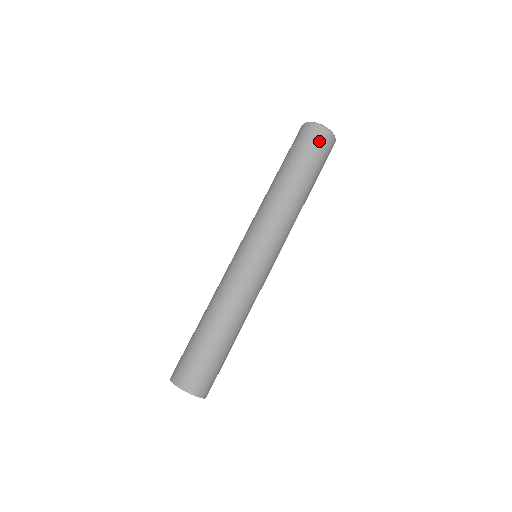
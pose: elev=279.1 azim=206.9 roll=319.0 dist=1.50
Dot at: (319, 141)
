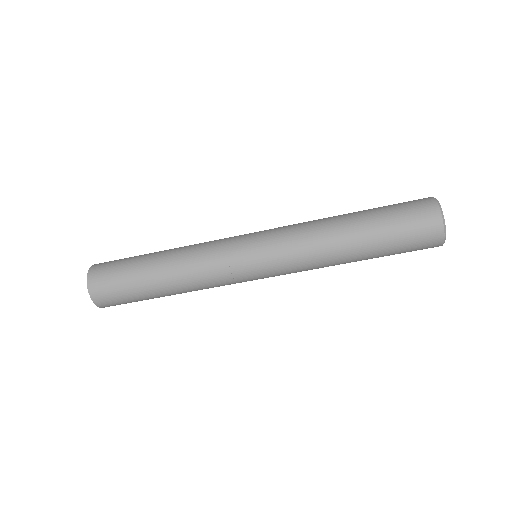
Dot at: (422, 248)
